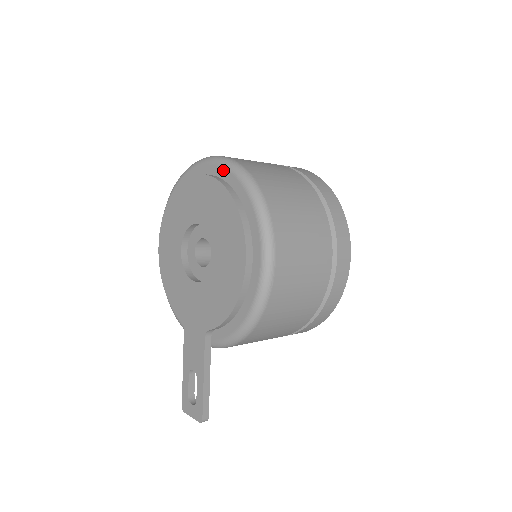
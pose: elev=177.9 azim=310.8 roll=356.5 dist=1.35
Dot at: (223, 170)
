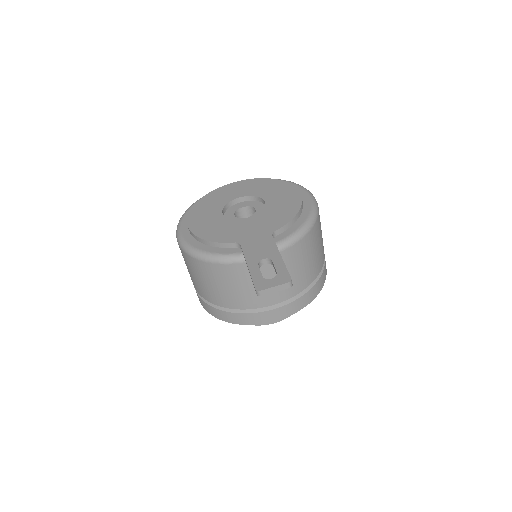
Dot at: occluded
